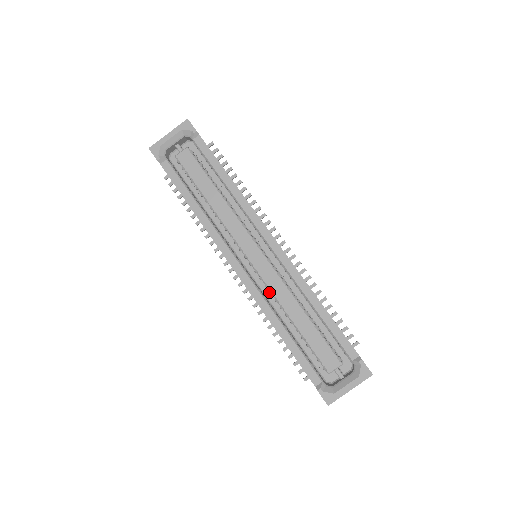
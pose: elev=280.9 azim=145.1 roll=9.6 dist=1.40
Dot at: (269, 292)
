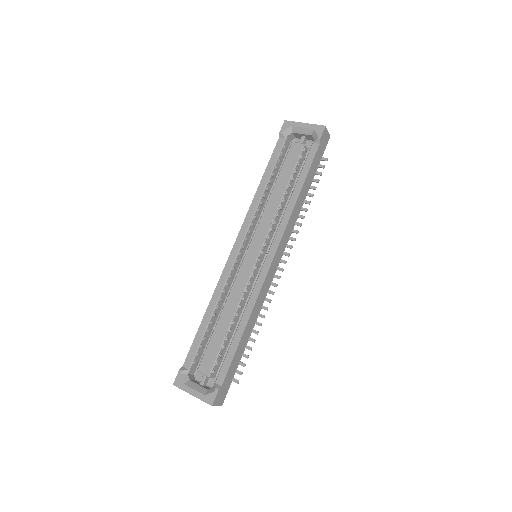
Dot at: occluded
